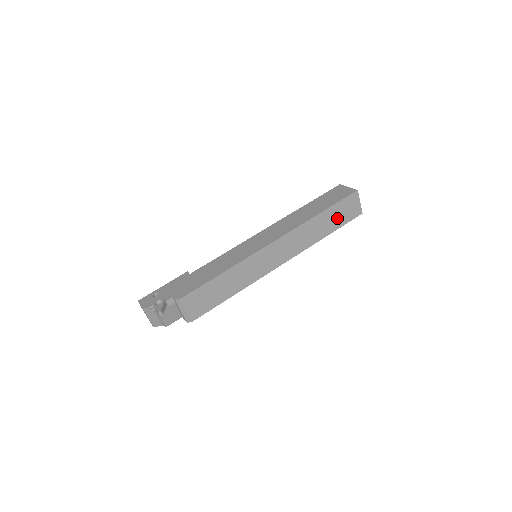
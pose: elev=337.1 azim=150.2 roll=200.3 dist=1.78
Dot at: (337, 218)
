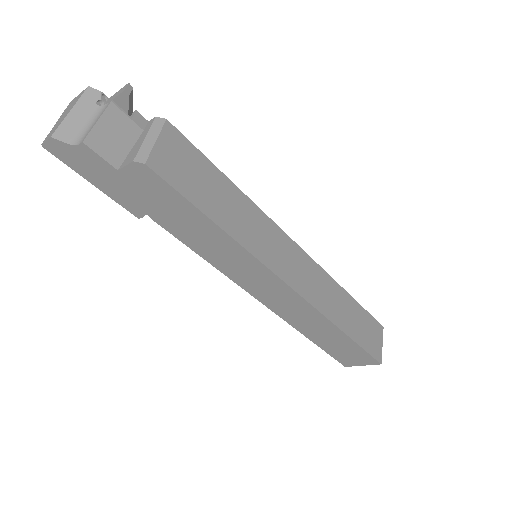
Dot at: (359, 328)
